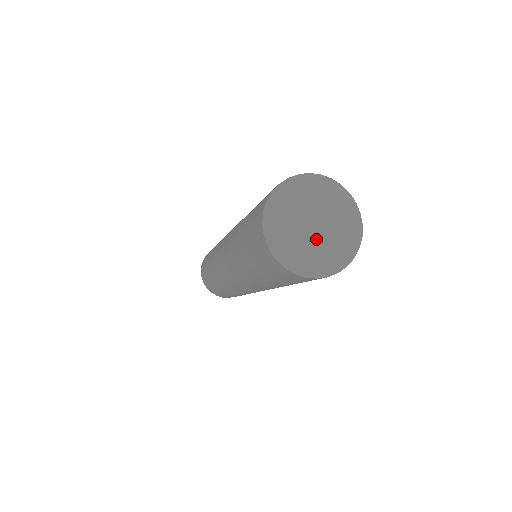
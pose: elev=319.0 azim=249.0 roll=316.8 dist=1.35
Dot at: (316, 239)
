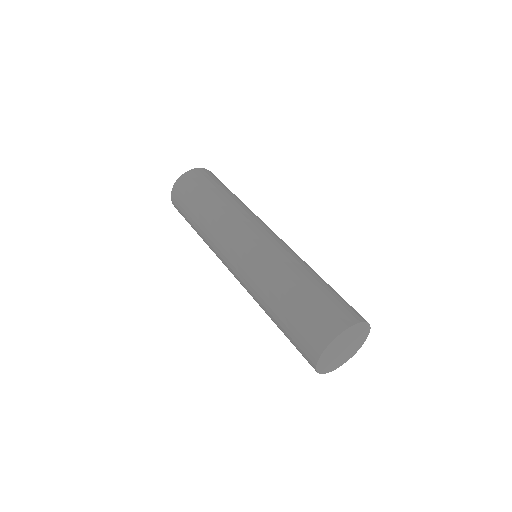
Dot at: (343, 353)
